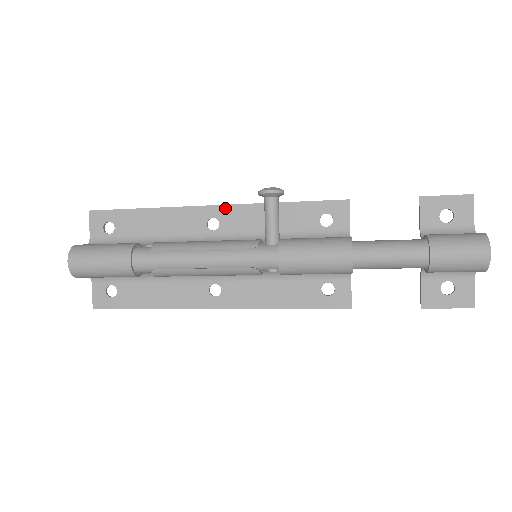
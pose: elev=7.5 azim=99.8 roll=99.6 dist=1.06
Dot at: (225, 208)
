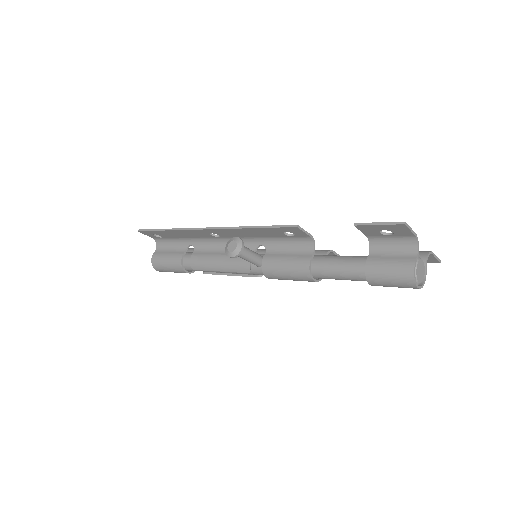
Dot at: (214, 230)
